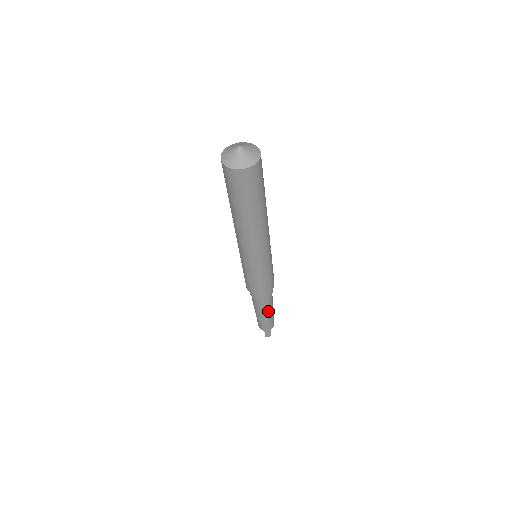
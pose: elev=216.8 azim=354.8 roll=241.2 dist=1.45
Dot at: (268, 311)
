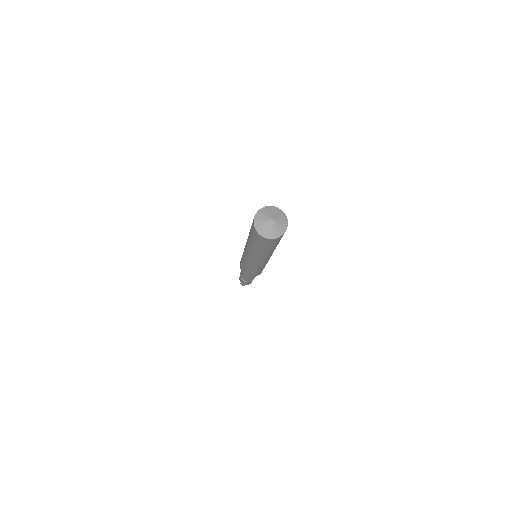
Dot at: (247, 279)
